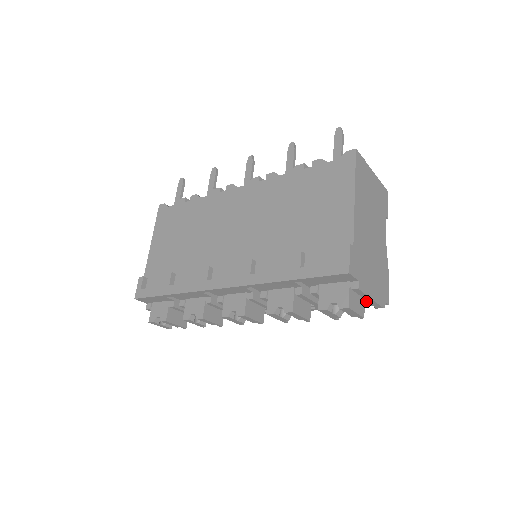
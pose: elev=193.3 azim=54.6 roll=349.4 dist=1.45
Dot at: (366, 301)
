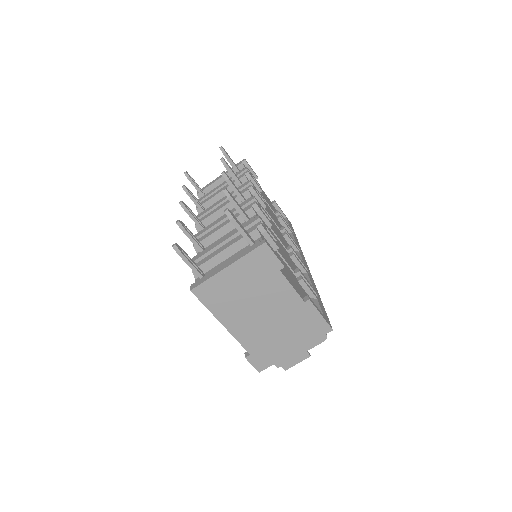
Dot at: occluded
